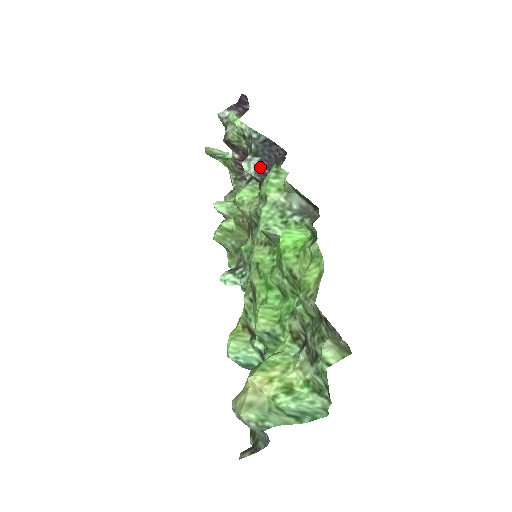
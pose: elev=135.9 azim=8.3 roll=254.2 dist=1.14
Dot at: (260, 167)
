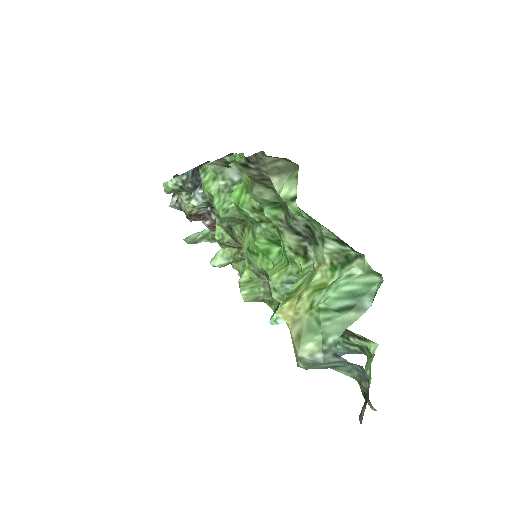
Dot at: occluded
